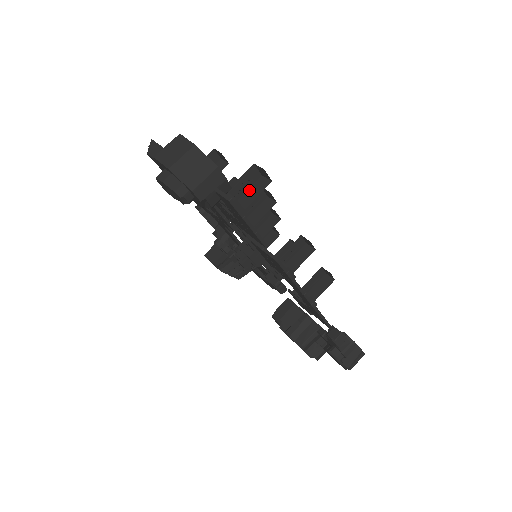
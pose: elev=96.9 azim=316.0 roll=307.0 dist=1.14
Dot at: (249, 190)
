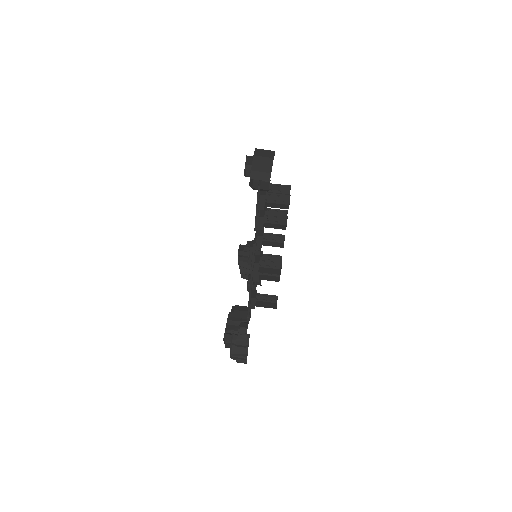
Dot at: (277, 204)
